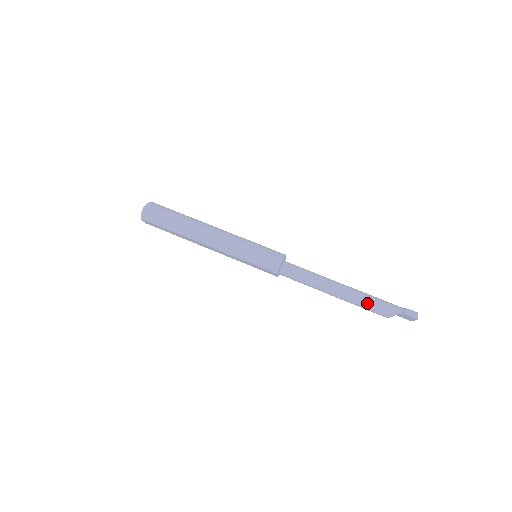
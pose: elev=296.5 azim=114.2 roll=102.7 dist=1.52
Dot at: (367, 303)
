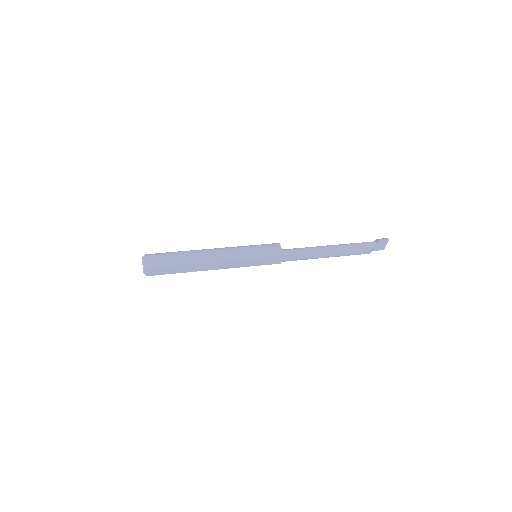
Dot at: (352, 247)
